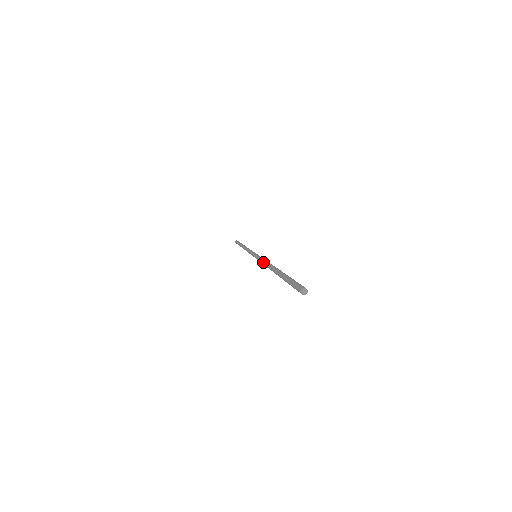
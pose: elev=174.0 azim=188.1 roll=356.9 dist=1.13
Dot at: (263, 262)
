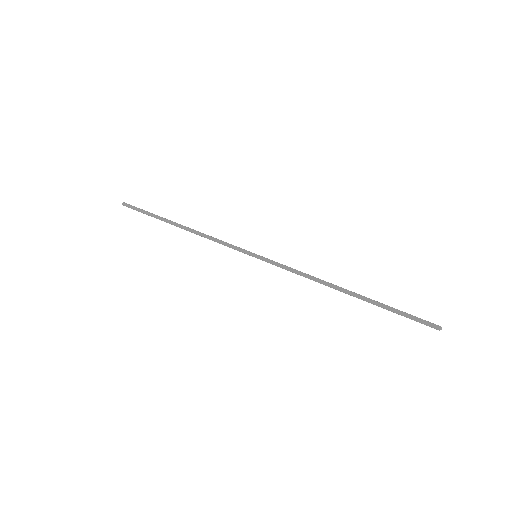
Dot at: (305, 277)
